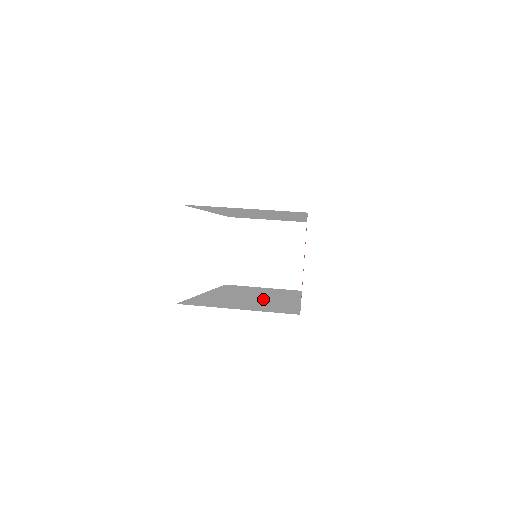
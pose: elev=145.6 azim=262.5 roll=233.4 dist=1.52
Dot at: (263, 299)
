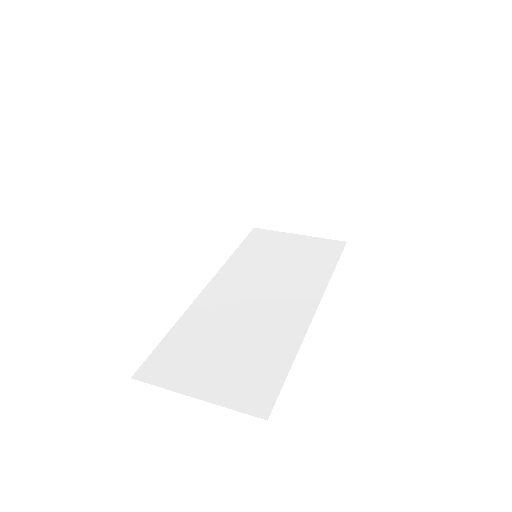
Dot at: (262, 319)
